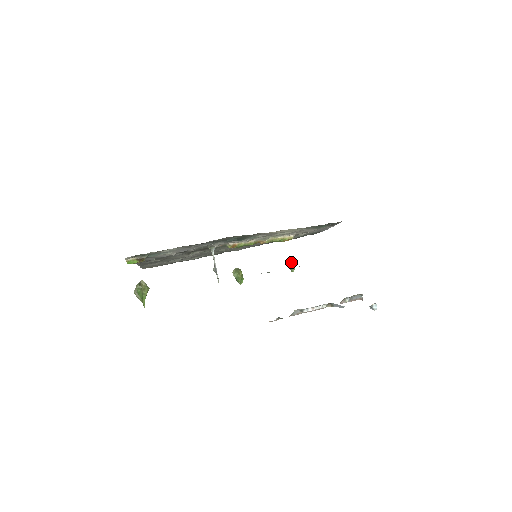
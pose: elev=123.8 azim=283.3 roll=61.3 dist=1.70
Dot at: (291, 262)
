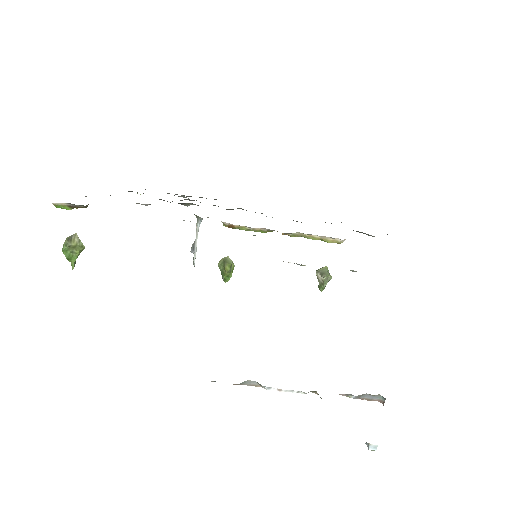
Dot at: (321, 277)
